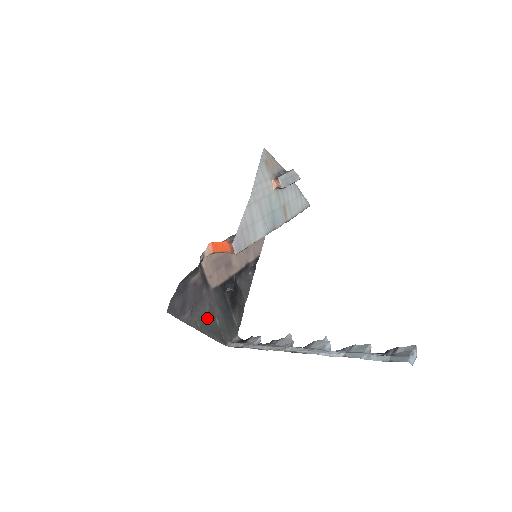
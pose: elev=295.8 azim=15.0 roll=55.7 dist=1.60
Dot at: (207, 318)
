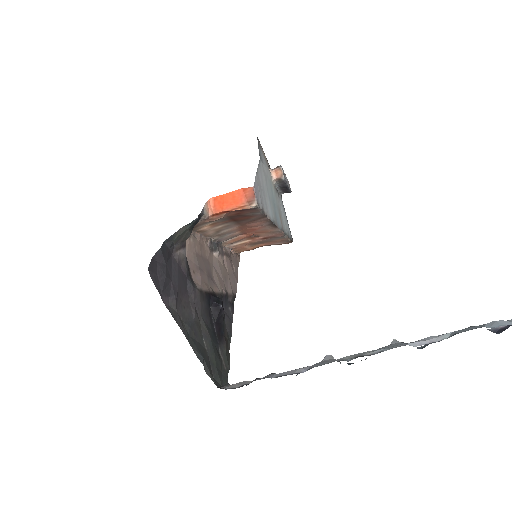
Dot at: (193, 328)
